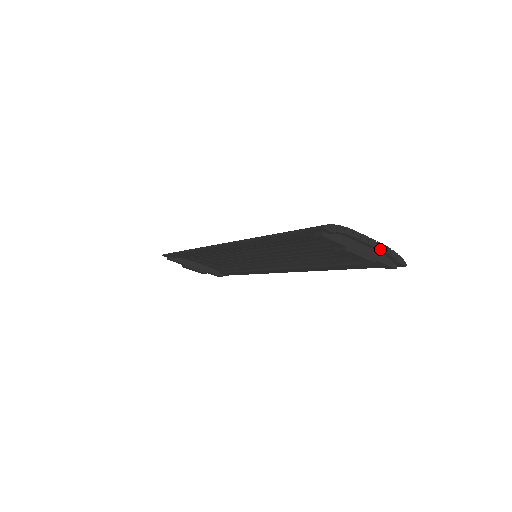
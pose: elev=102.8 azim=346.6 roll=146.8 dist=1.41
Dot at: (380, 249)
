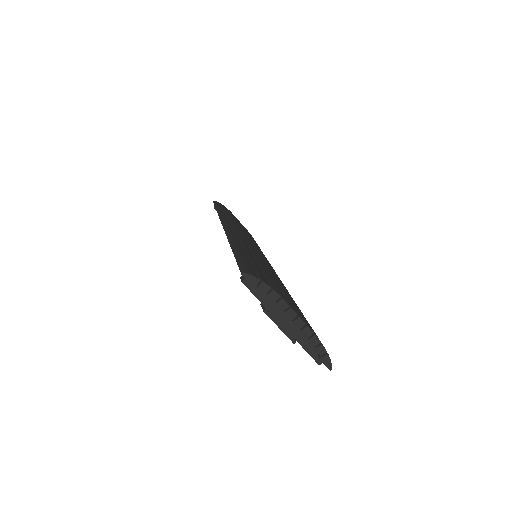
Dot at: (305, 335)
